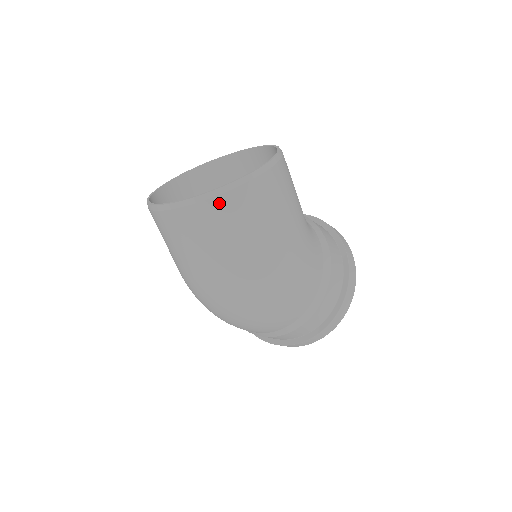
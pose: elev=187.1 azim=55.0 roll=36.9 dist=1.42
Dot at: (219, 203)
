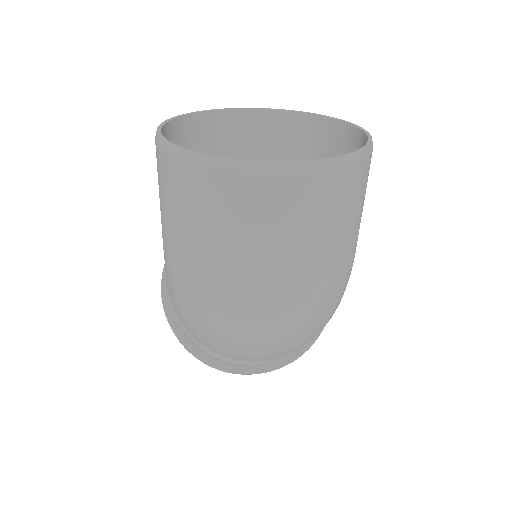
Dot at: (349, 175)
